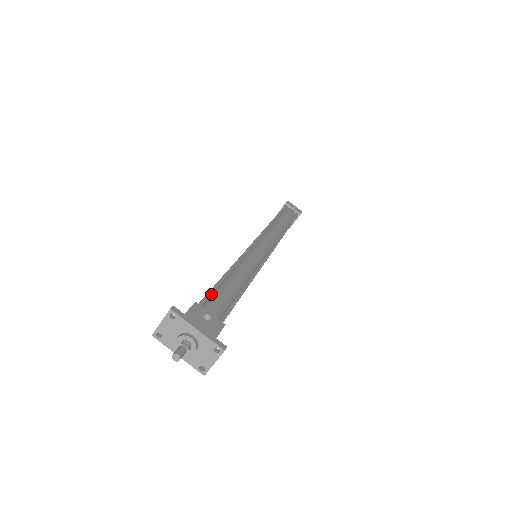
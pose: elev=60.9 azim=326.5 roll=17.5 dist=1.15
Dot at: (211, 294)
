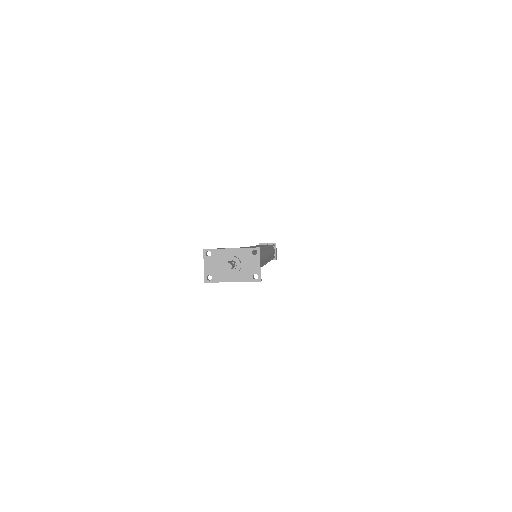
Dot at: occluded
